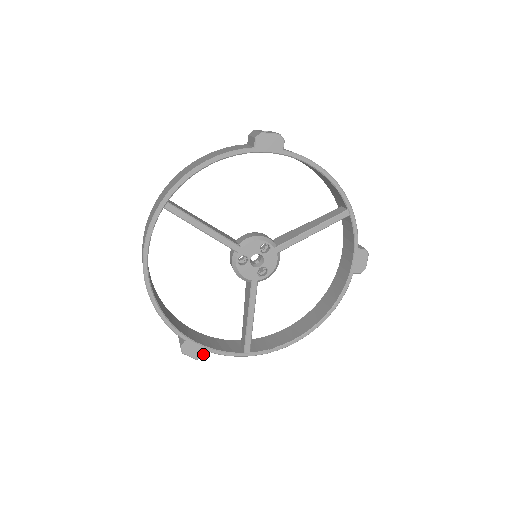
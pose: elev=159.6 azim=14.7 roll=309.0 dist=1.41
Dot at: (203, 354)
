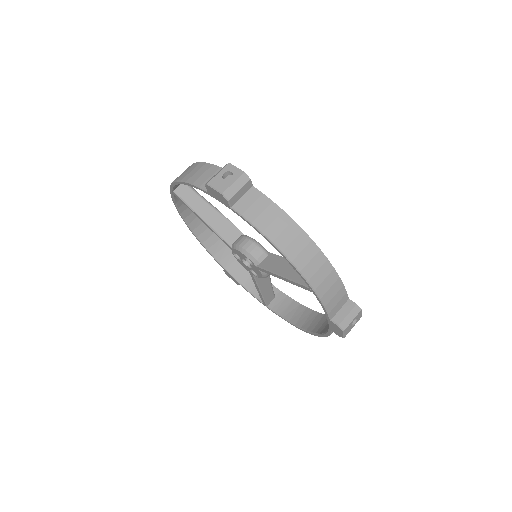
Dot at: (238, 283)
